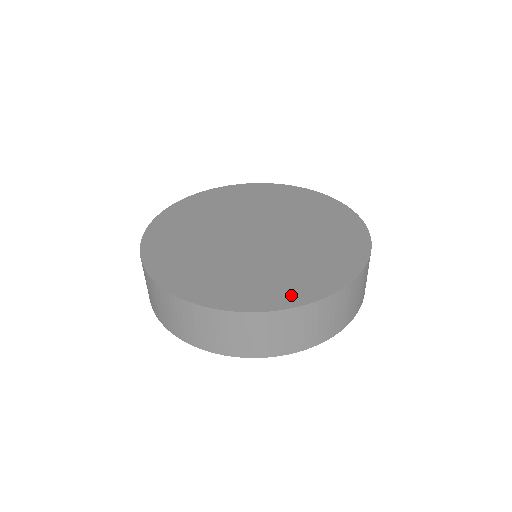
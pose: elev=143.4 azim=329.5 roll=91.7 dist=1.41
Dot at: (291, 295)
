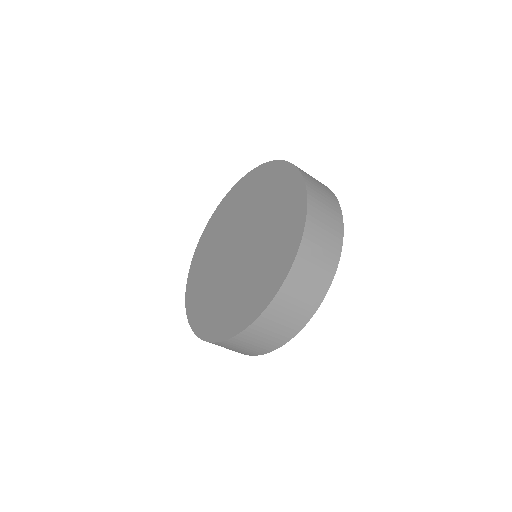
Dot at: (259, 301)
